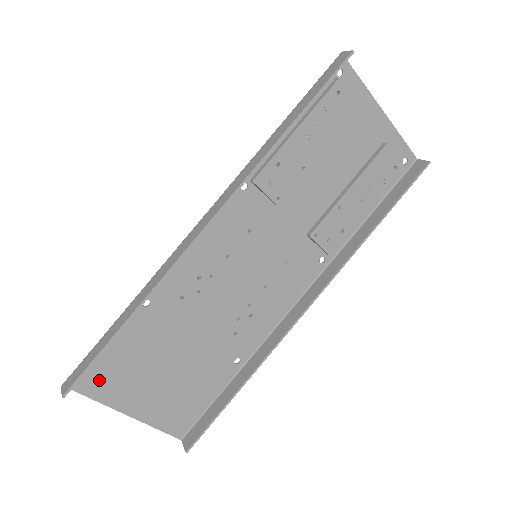
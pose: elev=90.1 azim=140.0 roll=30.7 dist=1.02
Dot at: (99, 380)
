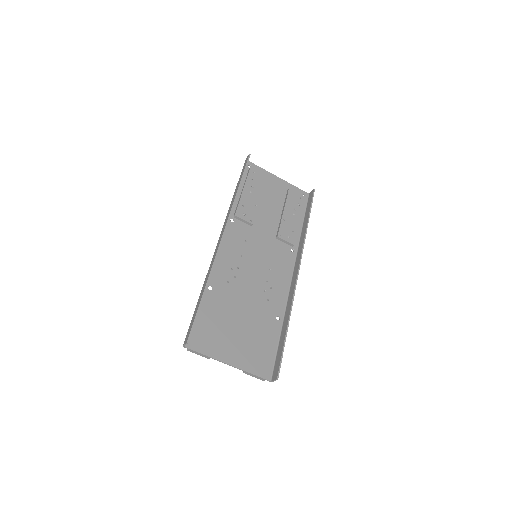
Dot at: (203, 340)
